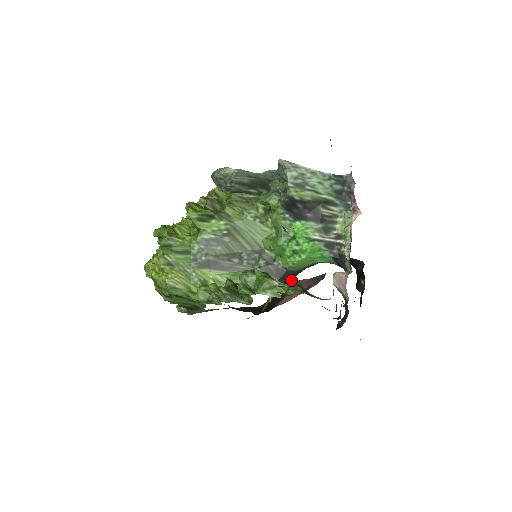
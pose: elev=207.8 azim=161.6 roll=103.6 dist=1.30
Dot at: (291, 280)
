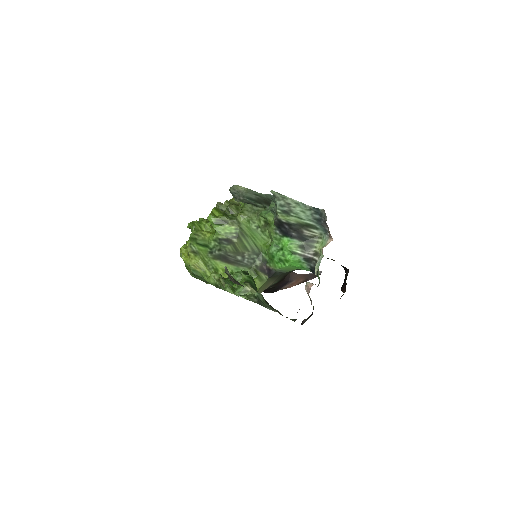
Dot at: (292, 273)
